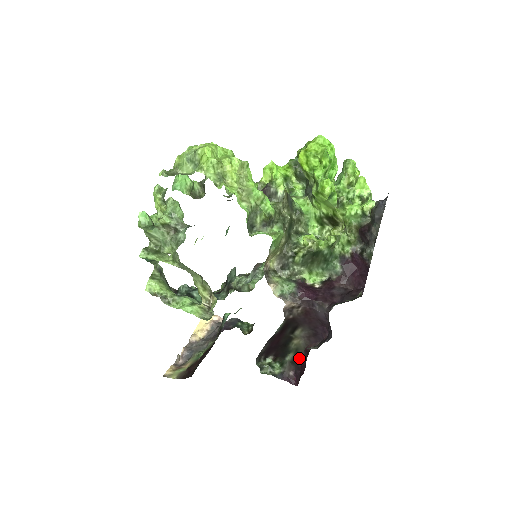
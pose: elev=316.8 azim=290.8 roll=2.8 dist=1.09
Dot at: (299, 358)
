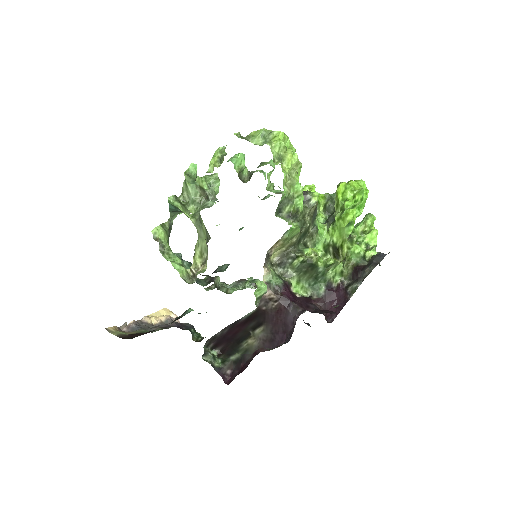
Dot at: (244, 359)
